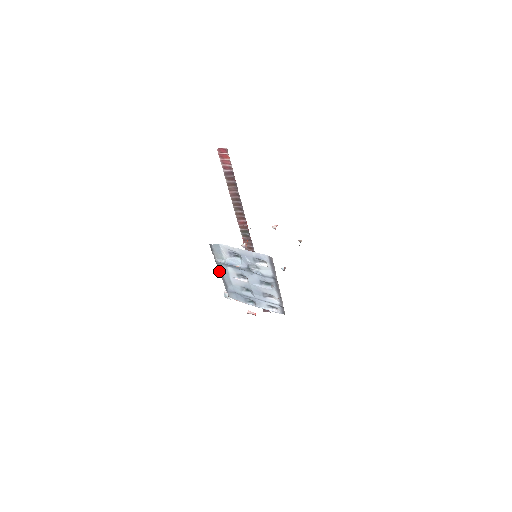
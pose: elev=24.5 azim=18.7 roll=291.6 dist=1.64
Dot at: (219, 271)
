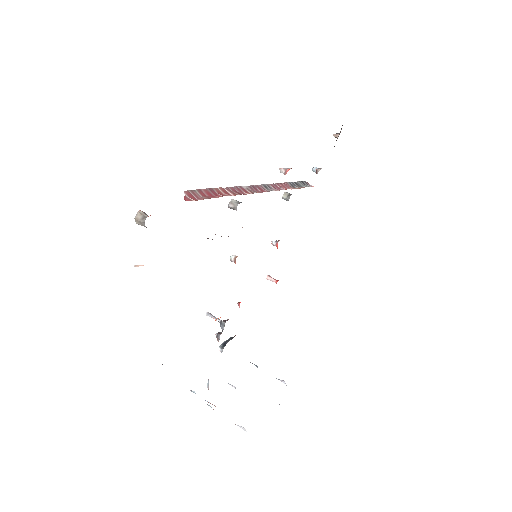
Dot at: occluded
